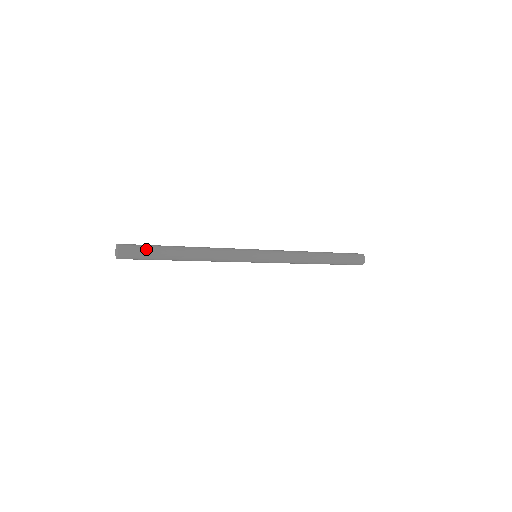
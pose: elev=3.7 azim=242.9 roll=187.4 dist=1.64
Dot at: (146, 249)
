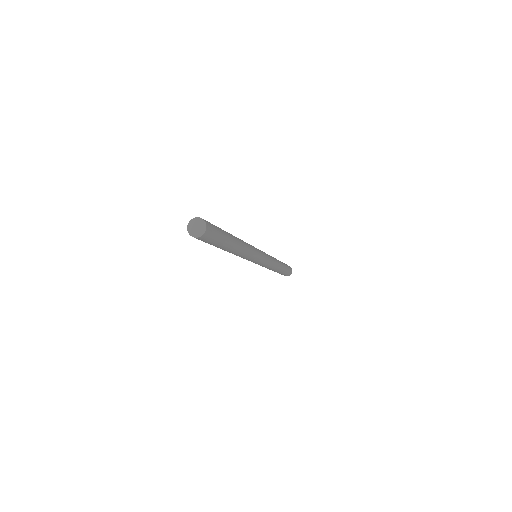
Dot at: (218, 228)
